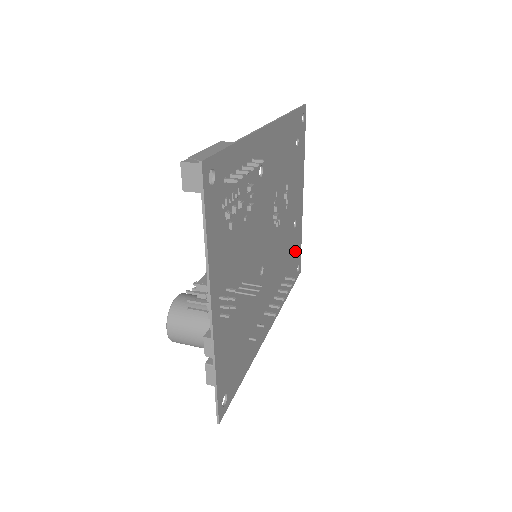
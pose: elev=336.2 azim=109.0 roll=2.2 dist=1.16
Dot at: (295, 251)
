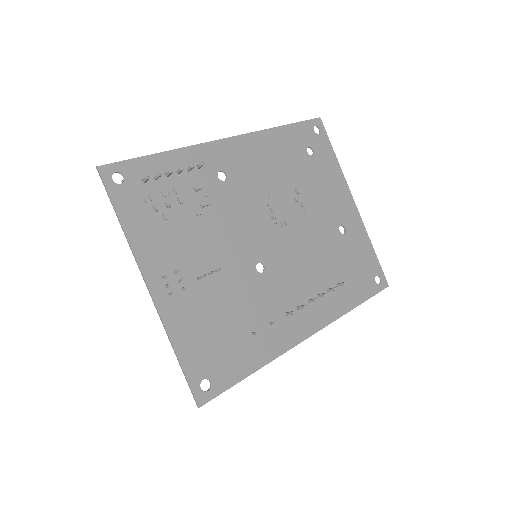
Dot at: (358, 259)
